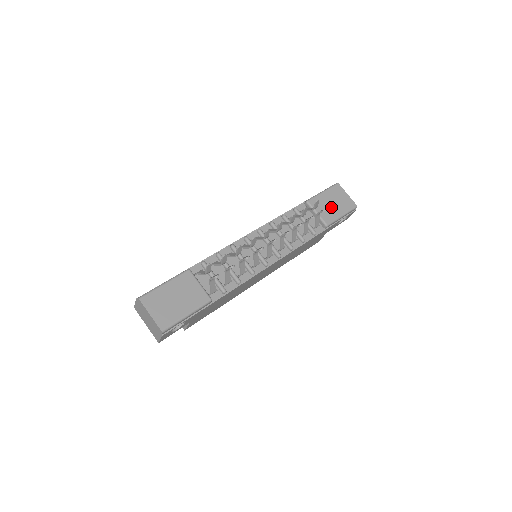
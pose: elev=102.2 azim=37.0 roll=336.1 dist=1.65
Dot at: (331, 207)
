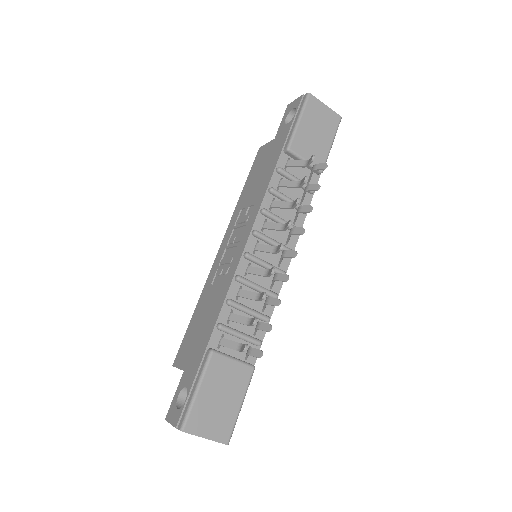
Dot at: (317, 140)
